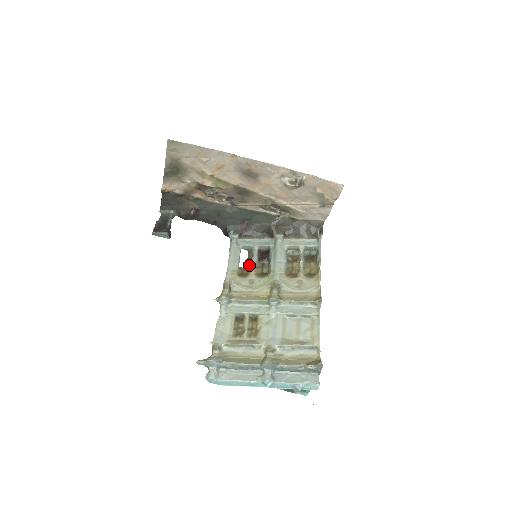
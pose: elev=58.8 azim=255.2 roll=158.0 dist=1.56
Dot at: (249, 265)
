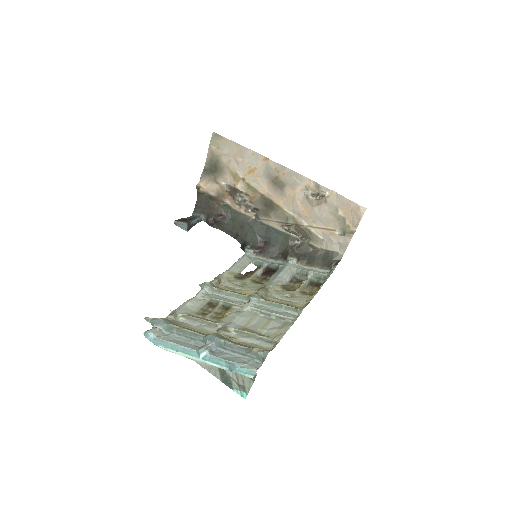
Dot at: occluded
